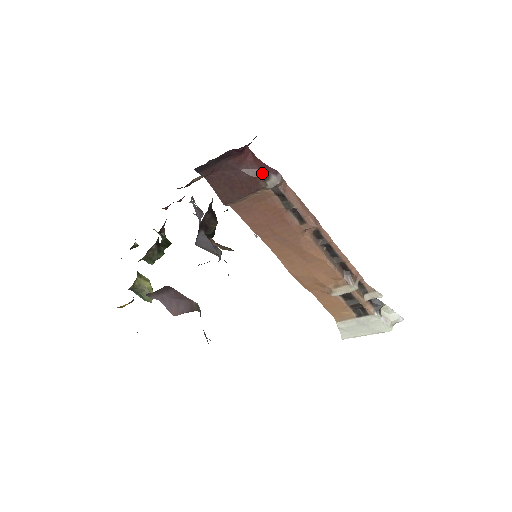
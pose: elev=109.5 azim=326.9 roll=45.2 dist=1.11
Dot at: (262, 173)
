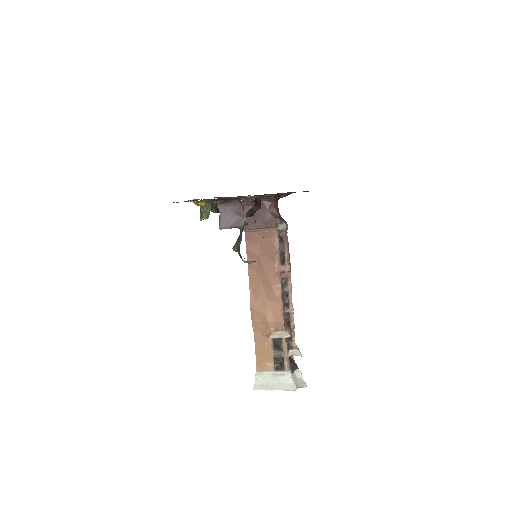
Dot at: (279, 218)
